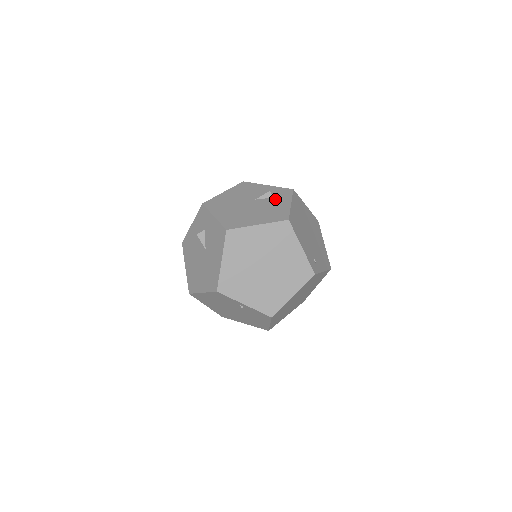
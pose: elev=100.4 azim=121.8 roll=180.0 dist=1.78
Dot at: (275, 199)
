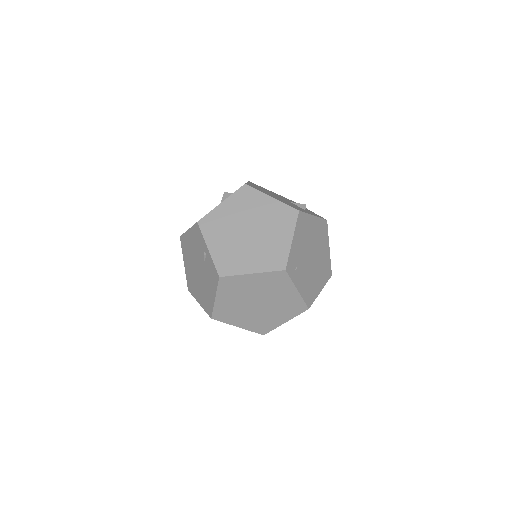
Dot at: (305, 210)
